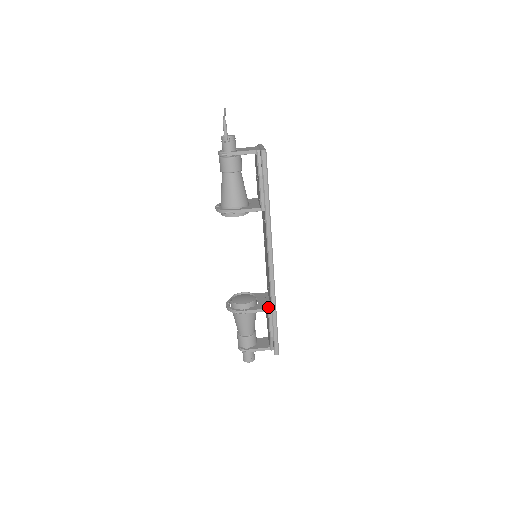
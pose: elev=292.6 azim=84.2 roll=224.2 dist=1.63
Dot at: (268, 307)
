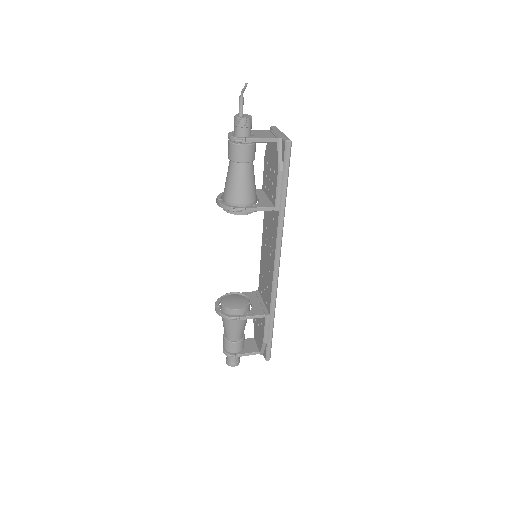
Dot at: (265, 312)
